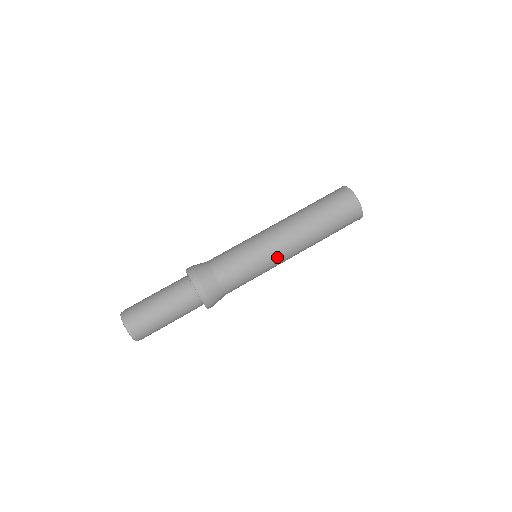
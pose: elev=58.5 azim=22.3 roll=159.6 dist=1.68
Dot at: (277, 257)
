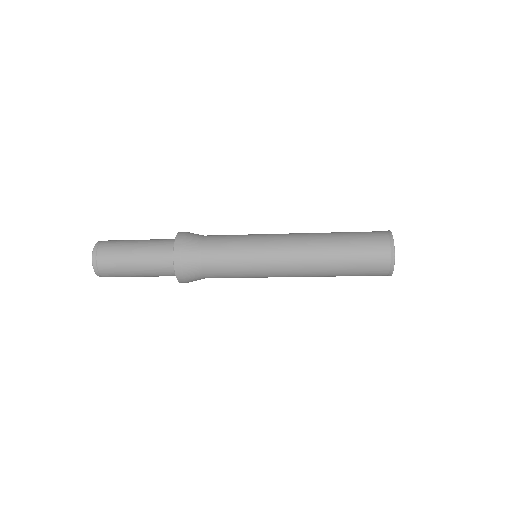
Dot at: (273, 248)
